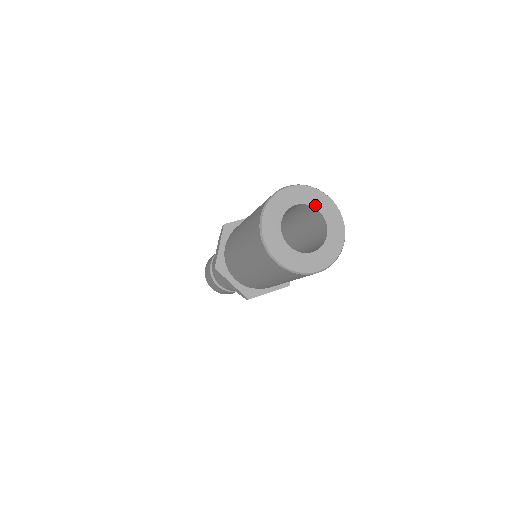
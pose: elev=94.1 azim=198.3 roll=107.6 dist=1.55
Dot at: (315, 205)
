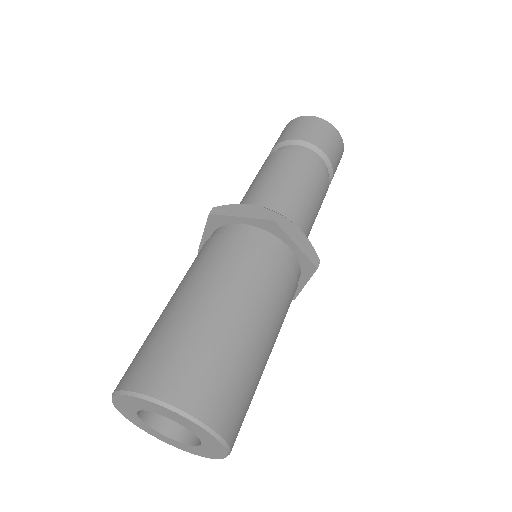
Dot at: (183, 425)
